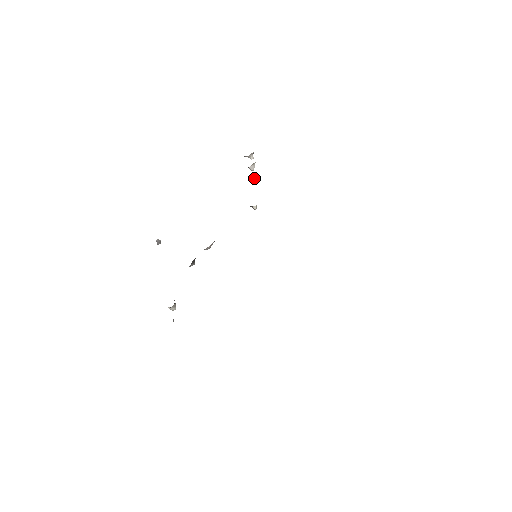
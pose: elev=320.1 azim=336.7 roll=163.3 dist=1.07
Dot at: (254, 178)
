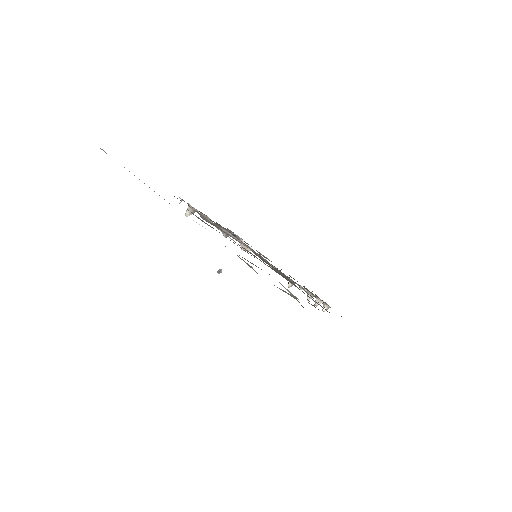
Dot at: (311, 298)
